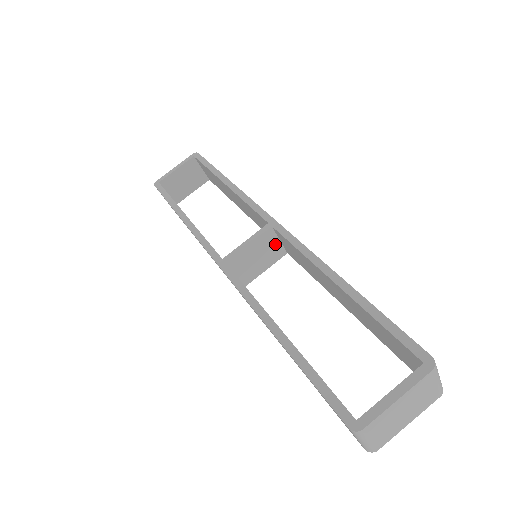
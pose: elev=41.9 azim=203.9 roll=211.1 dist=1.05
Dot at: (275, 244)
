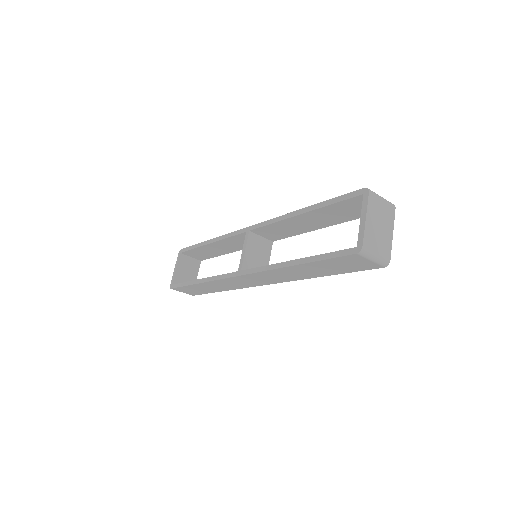
Dot at: (261, 241)
